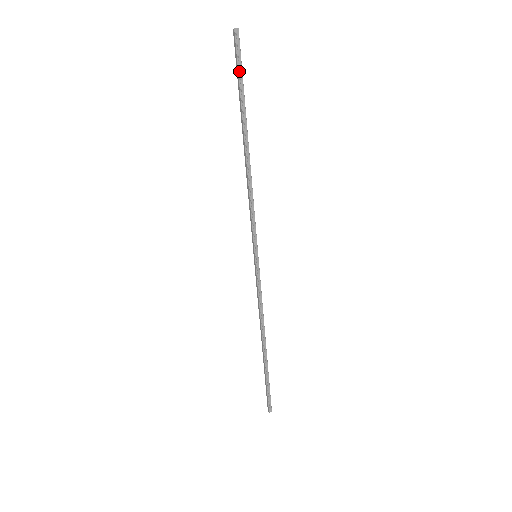
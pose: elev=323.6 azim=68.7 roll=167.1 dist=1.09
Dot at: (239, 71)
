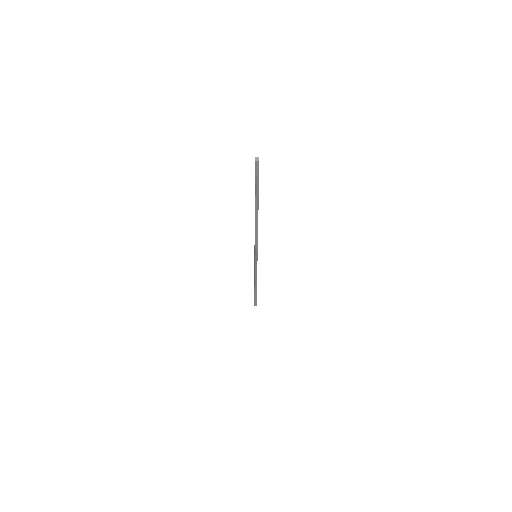
Dot at: (256, 182)
